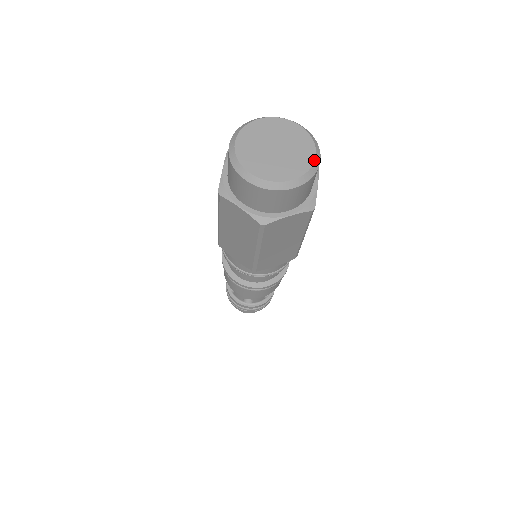
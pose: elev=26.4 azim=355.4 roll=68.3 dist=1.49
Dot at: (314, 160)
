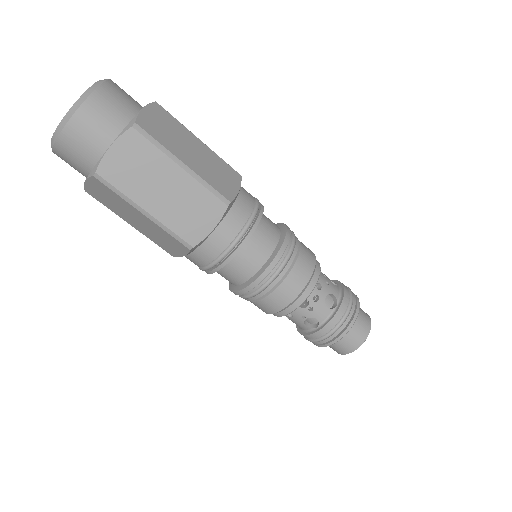
Dot at: occluded
